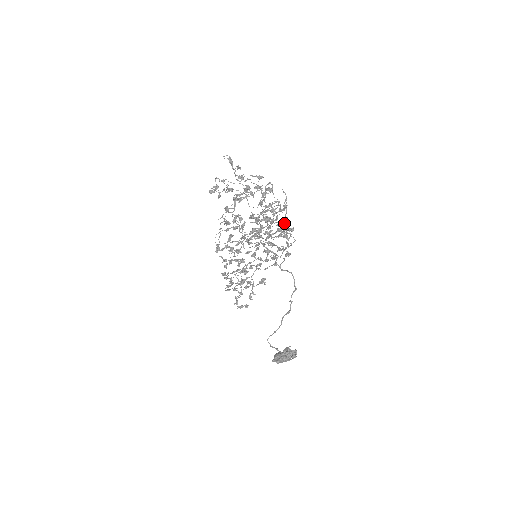
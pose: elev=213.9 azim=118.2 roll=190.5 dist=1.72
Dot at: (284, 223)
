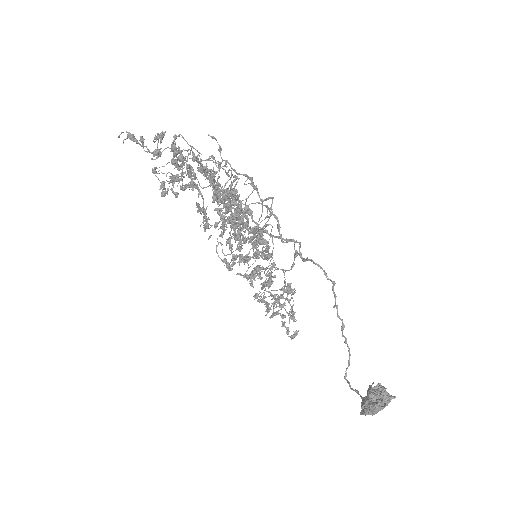
Dot at: occluded
